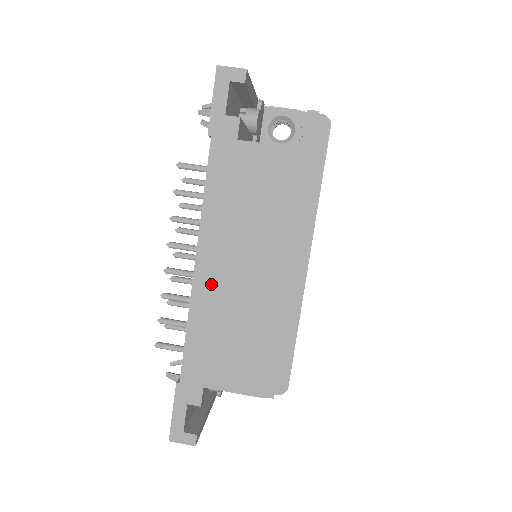
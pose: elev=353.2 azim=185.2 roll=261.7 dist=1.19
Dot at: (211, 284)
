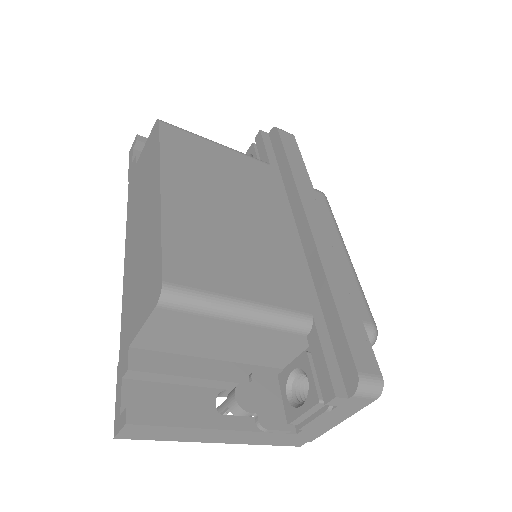
Dot at: (130, 256)
